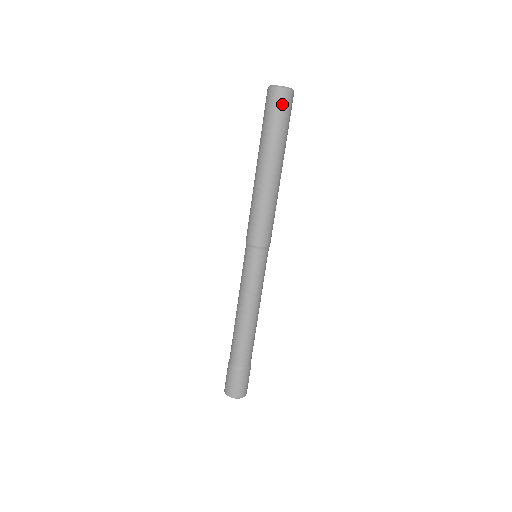
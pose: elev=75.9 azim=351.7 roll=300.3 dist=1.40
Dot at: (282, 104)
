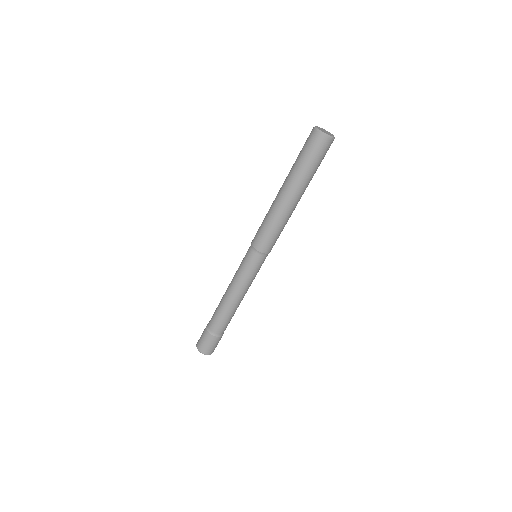
Dot at: (324, 150)
